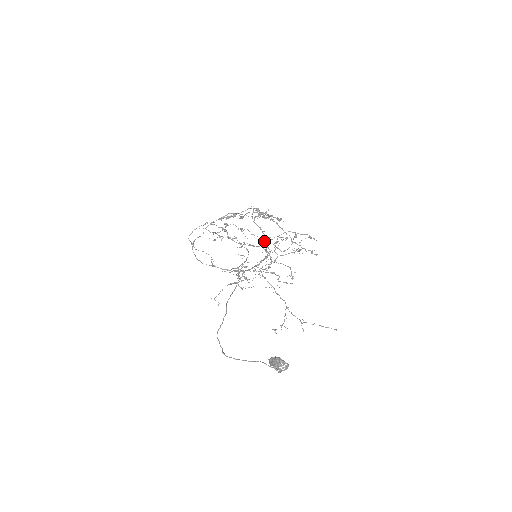
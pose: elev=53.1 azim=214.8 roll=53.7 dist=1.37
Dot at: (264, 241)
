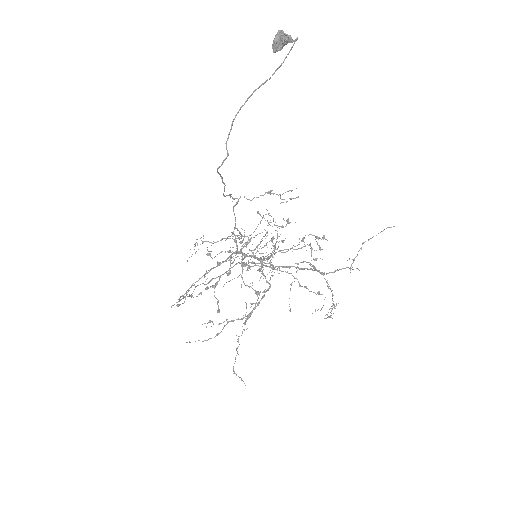
Dot at: occluded
